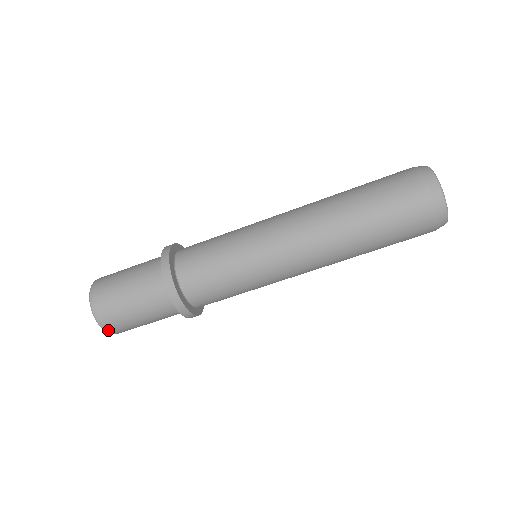
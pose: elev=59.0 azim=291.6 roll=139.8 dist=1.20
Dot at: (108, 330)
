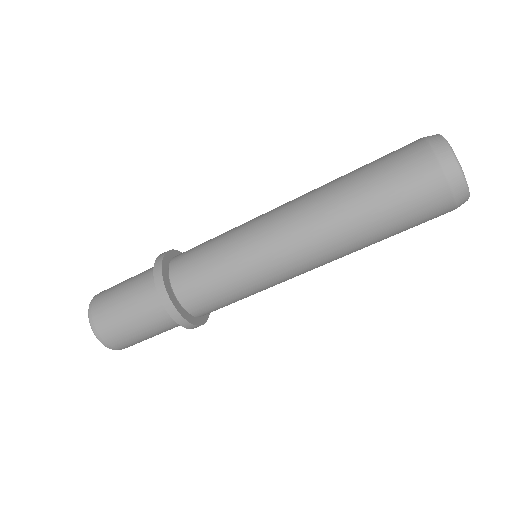
Dot at: (100, 337)
